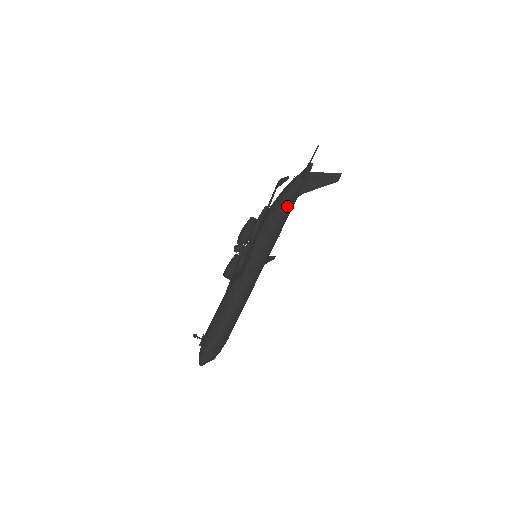
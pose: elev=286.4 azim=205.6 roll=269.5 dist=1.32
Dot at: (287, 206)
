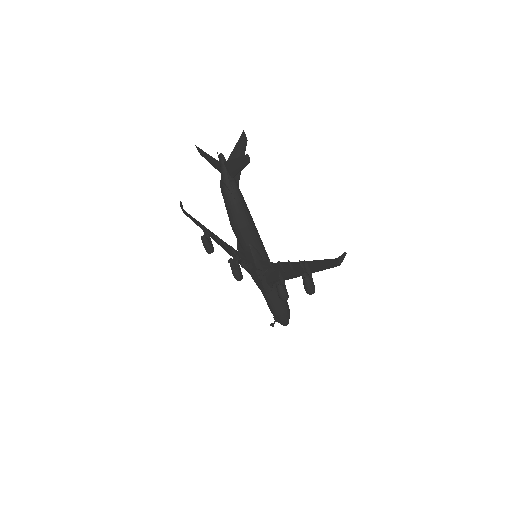
Dot at: (248, 210)
